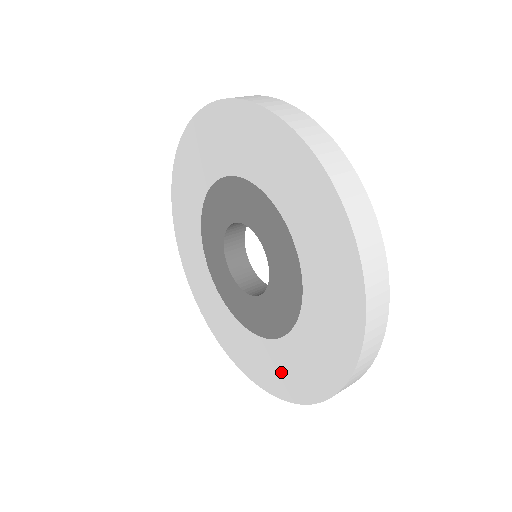
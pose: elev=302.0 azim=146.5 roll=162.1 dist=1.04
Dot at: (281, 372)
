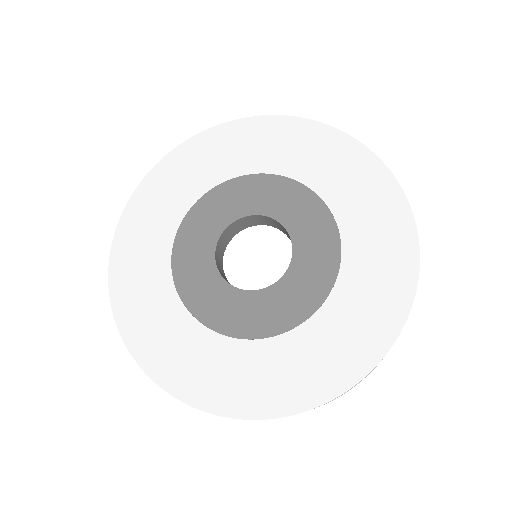
Dot at: (321, 359)
